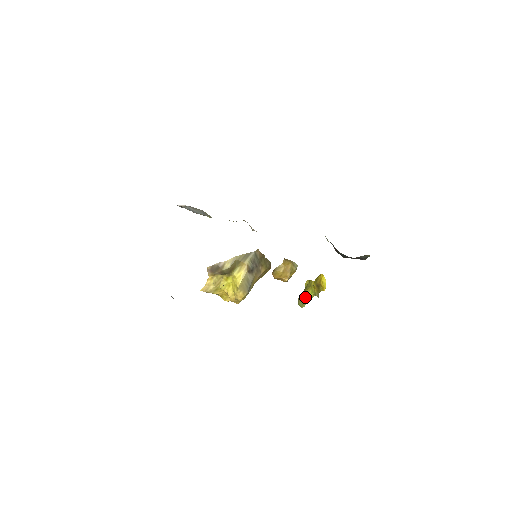
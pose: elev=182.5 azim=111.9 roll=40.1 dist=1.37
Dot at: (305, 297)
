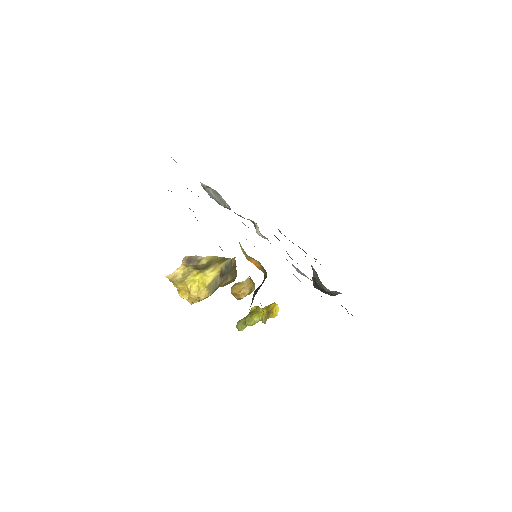
Dot at: (250, 320)
